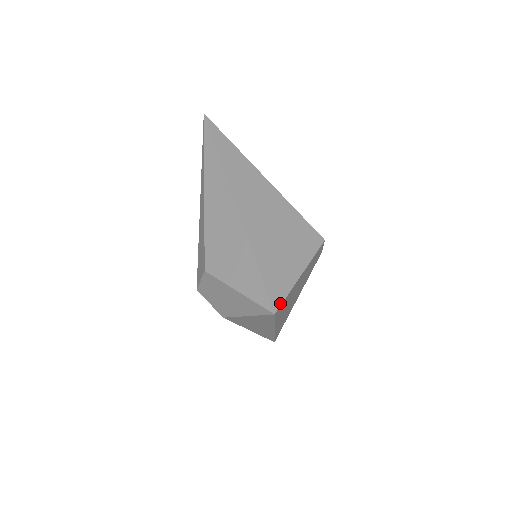
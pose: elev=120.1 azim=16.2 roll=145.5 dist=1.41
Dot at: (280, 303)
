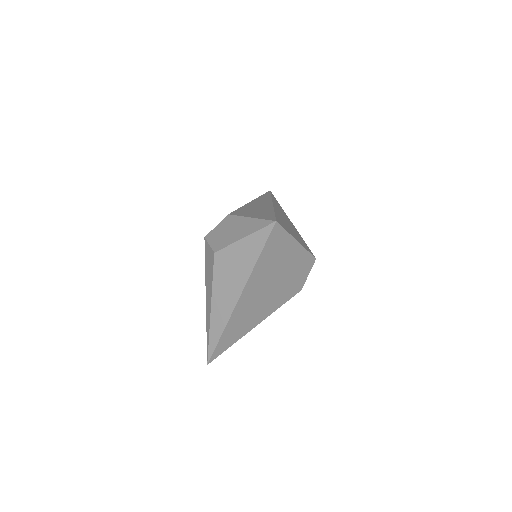
Dot at: (281, 225)
